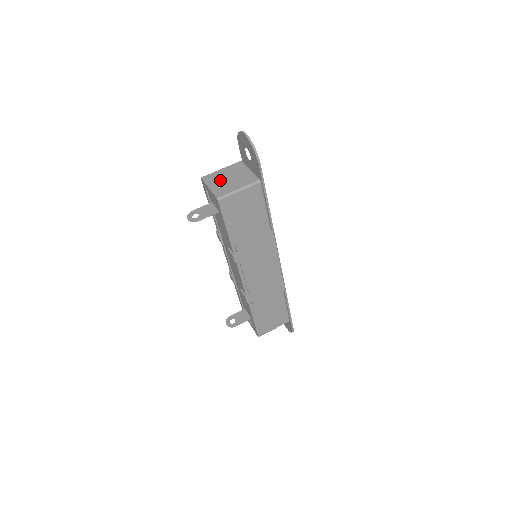
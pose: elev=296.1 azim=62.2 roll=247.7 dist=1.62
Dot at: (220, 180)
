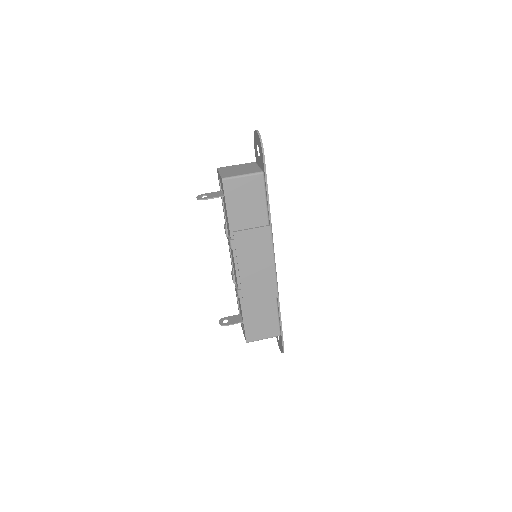
Dot at: (231, 170)
